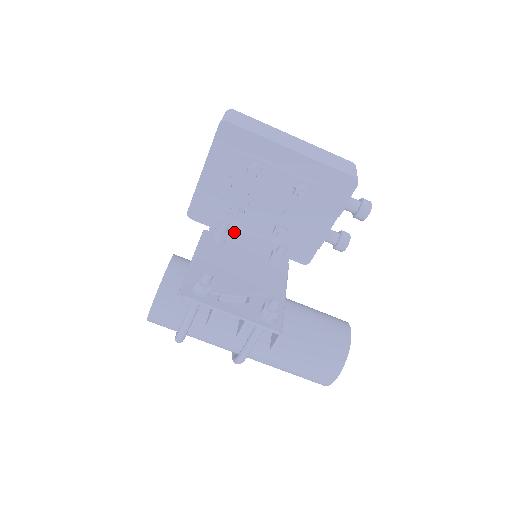
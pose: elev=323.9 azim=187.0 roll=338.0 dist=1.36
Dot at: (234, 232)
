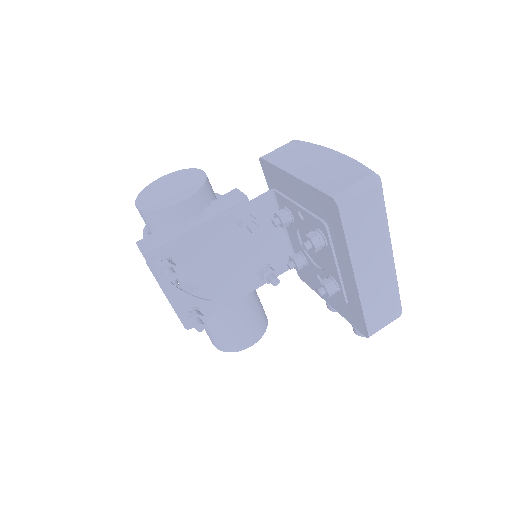
Dot at: (270, 219)
